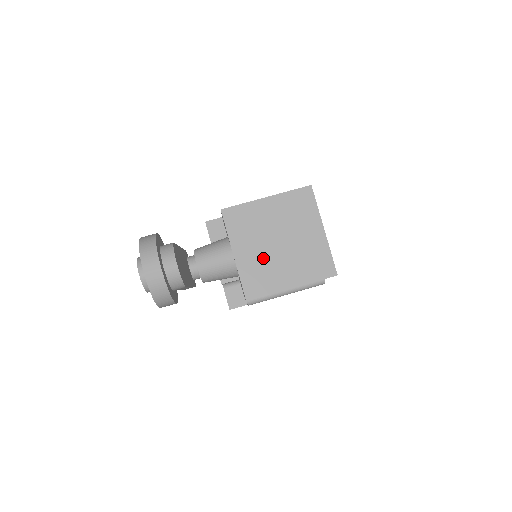
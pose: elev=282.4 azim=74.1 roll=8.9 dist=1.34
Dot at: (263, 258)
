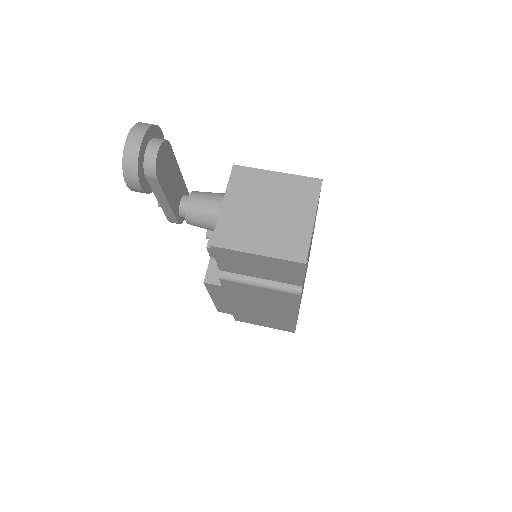
Dot at: (246, 218)
